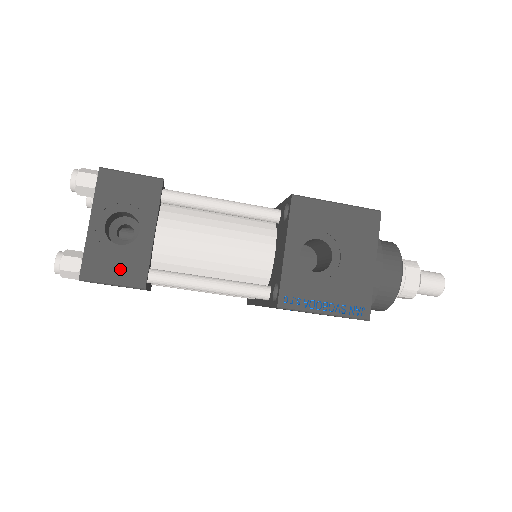
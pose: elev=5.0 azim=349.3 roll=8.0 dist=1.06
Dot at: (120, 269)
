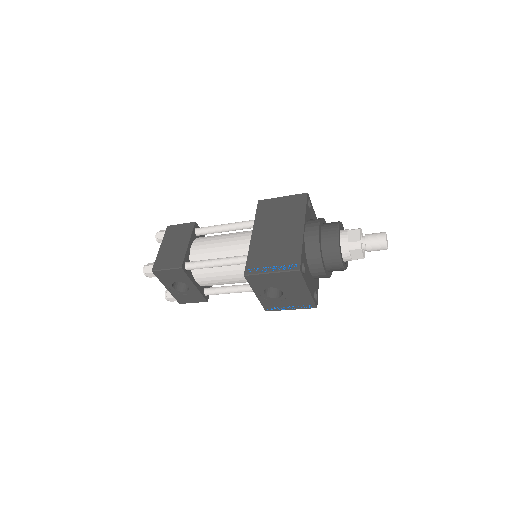
Dot at: (192, 298)
